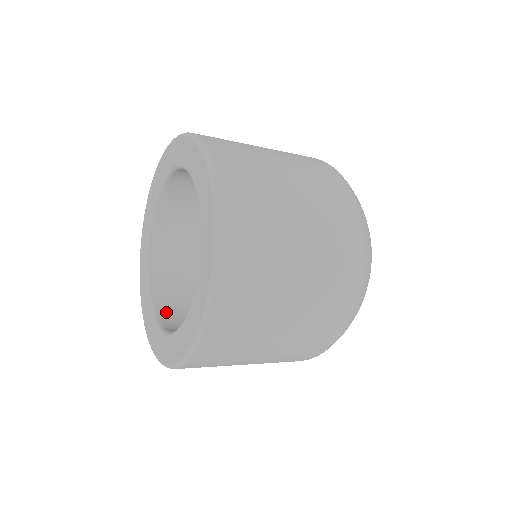
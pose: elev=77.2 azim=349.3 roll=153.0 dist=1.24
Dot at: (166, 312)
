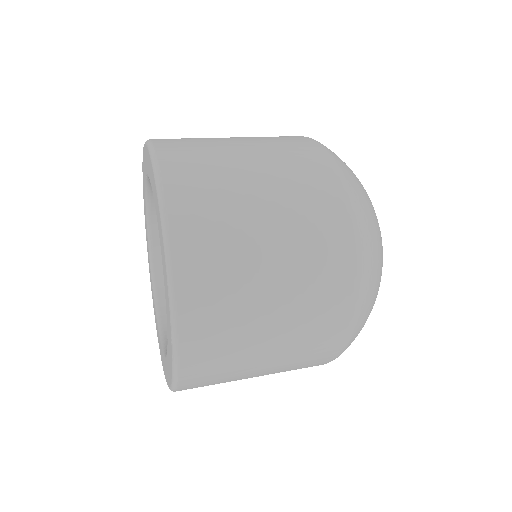
Dot at: occluded
